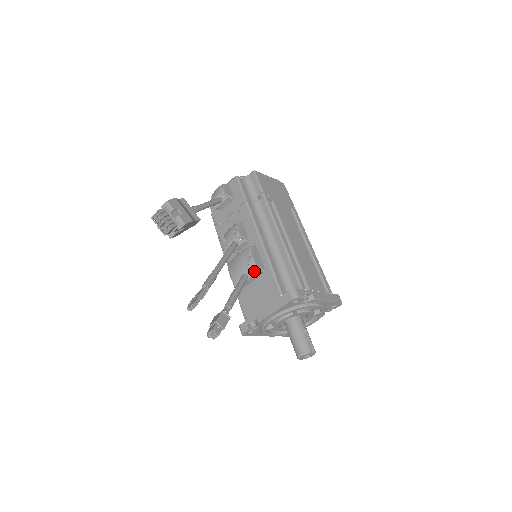
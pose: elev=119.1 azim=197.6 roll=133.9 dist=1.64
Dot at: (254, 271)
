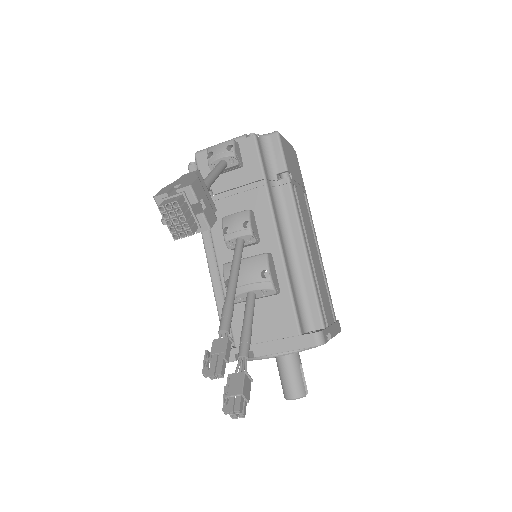
Dot at: (268, 292)
